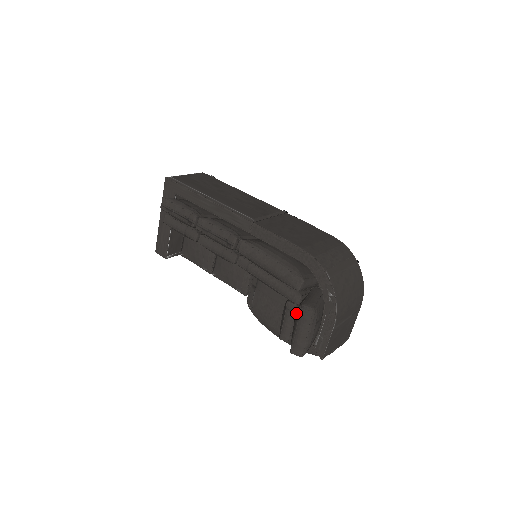
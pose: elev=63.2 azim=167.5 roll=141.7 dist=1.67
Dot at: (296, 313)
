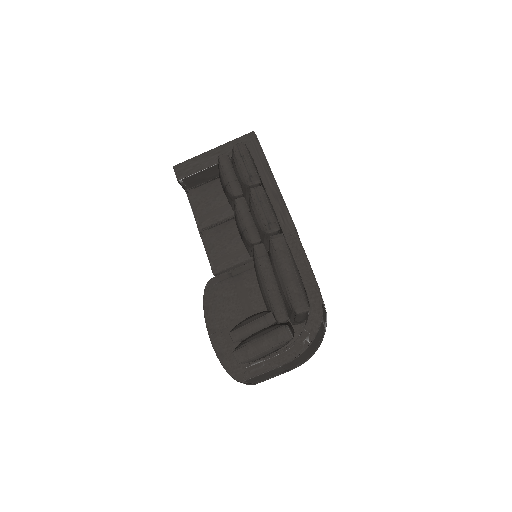
Dot at: (271, 327)
